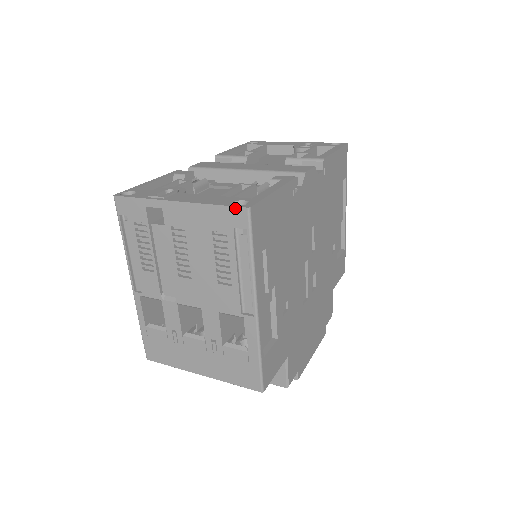
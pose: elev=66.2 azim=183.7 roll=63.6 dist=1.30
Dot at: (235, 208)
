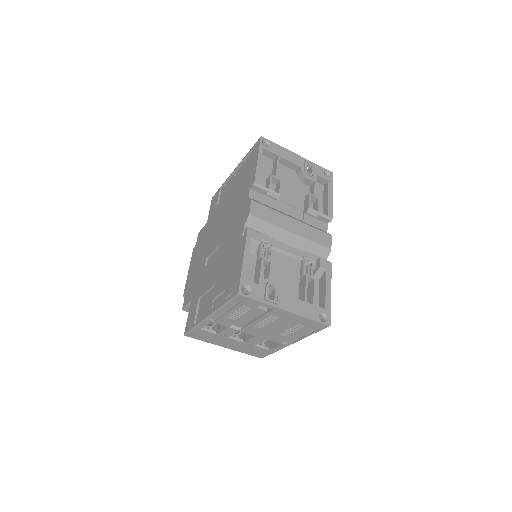
Dot at: (322, 324)
